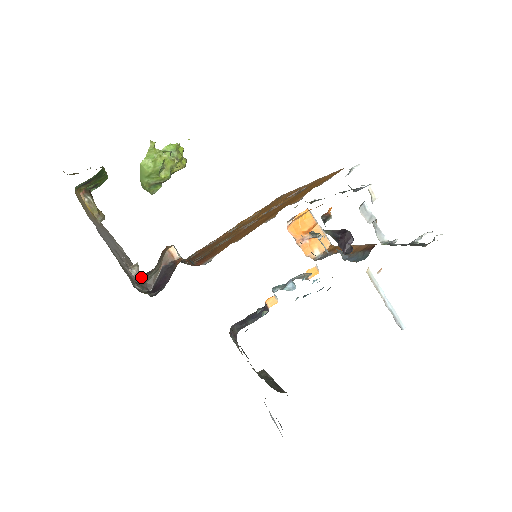
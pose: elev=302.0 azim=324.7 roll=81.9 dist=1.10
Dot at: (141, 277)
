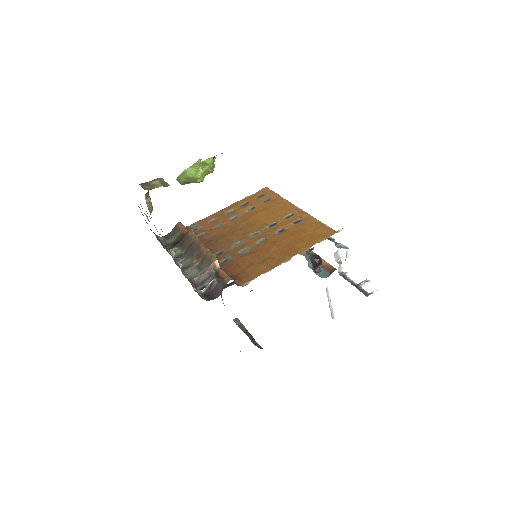
Dot at: (176, 259)
